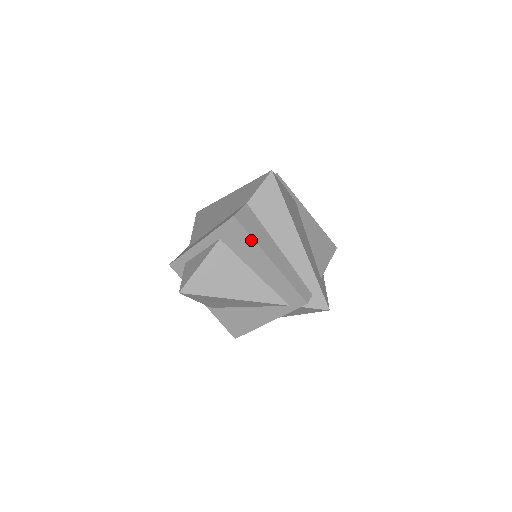
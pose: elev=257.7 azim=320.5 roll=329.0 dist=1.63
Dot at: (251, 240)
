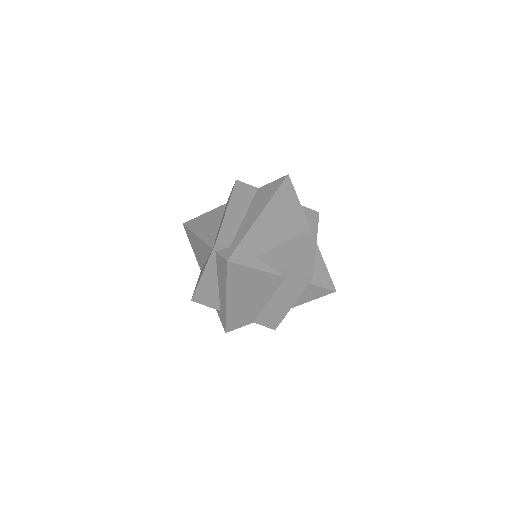
Dot at: (231, 195)
